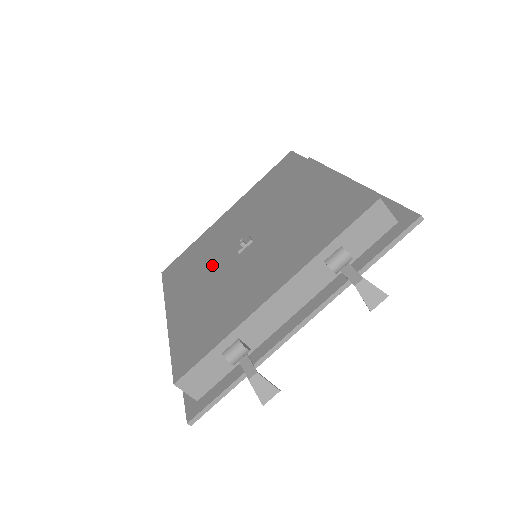
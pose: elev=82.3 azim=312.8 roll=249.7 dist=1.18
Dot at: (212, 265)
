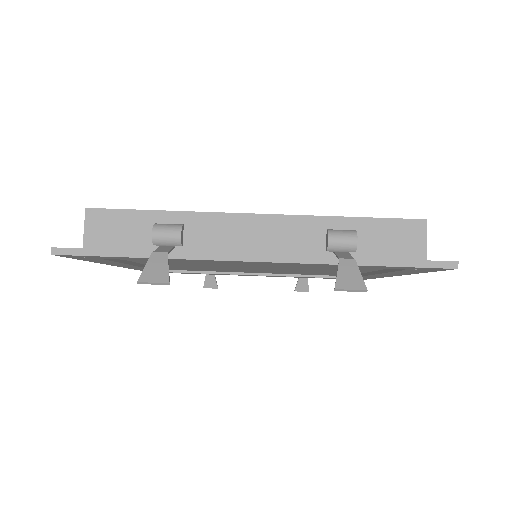
Dot at: occluded
